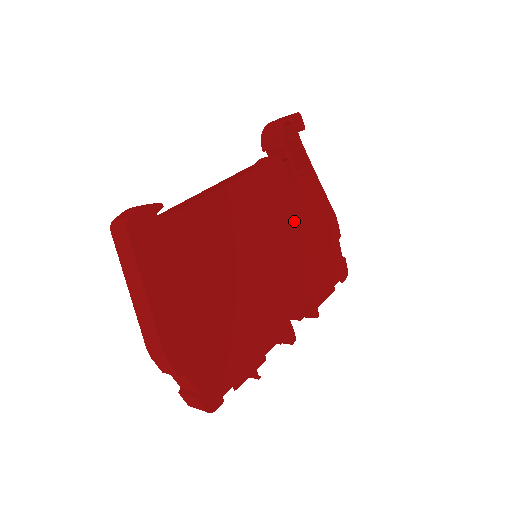
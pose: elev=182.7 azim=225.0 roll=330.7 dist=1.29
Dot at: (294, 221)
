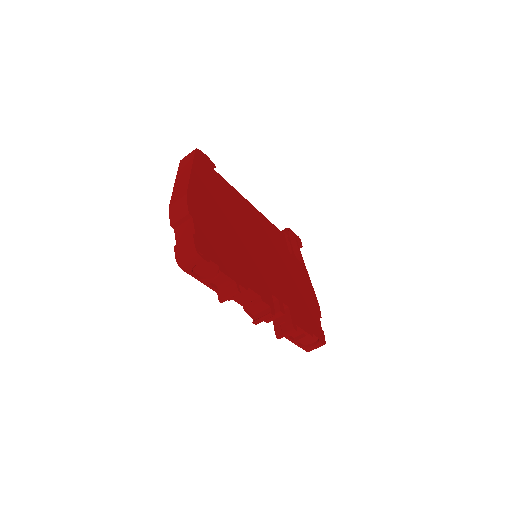
Dot at: (287, 266)
